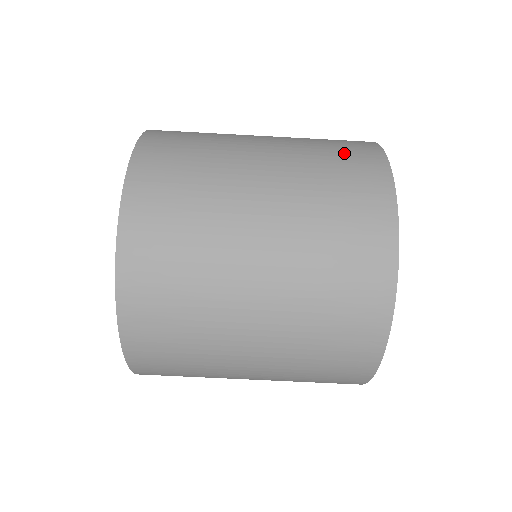
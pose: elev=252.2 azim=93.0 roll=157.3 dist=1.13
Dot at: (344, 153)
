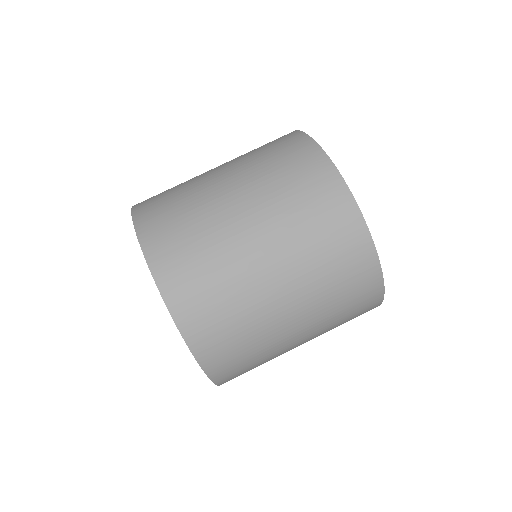
Dot at: (305, 183)
